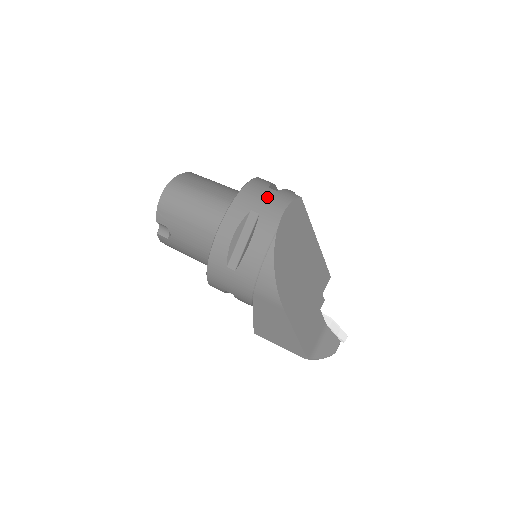
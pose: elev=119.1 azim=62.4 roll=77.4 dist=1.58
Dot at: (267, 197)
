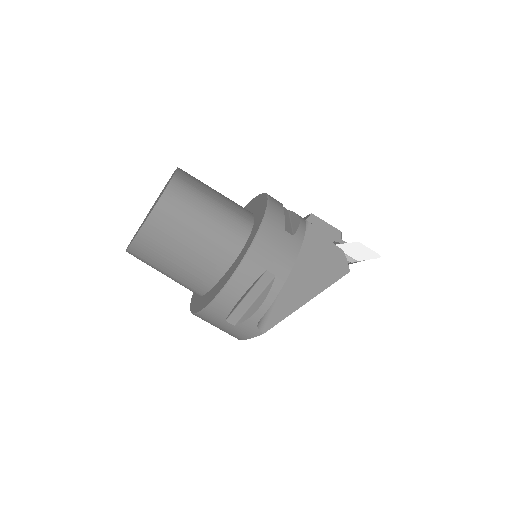
Dot at: (223, 328)
